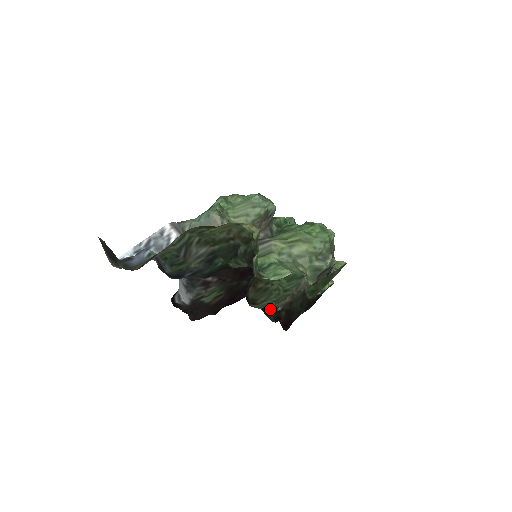
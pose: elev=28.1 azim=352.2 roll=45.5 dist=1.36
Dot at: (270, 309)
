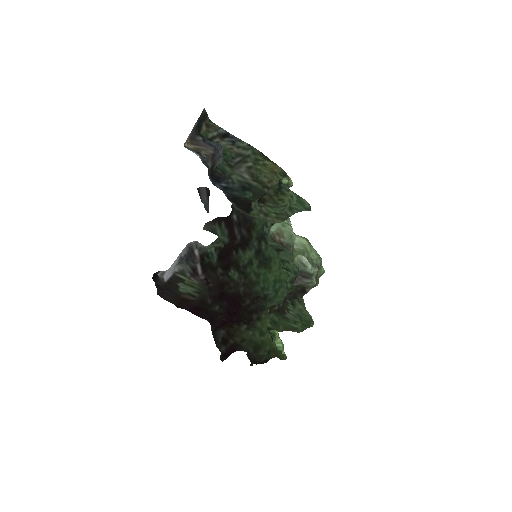
Dot at: (225, 328)
